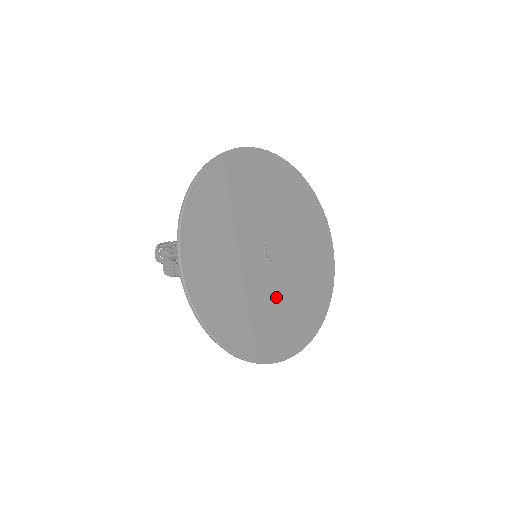
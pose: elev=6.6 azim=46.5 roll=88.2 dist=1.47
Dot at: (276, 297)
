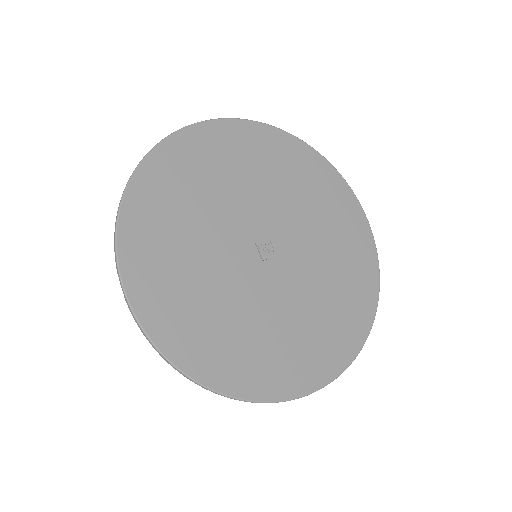
Dot at: (297, 301)
